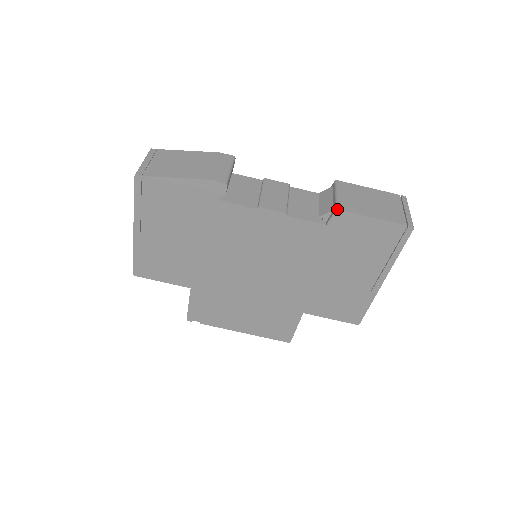
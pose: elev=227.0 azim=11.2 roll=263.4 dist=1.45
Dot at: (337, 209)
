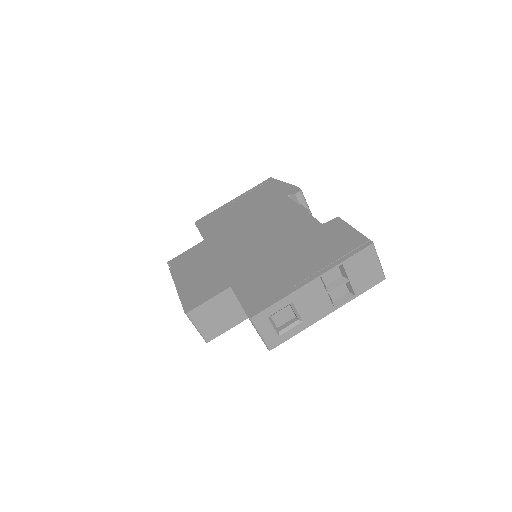
Dot at: (339, 217)
